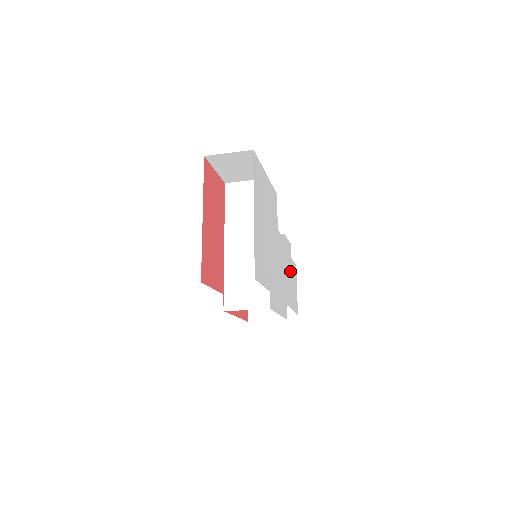
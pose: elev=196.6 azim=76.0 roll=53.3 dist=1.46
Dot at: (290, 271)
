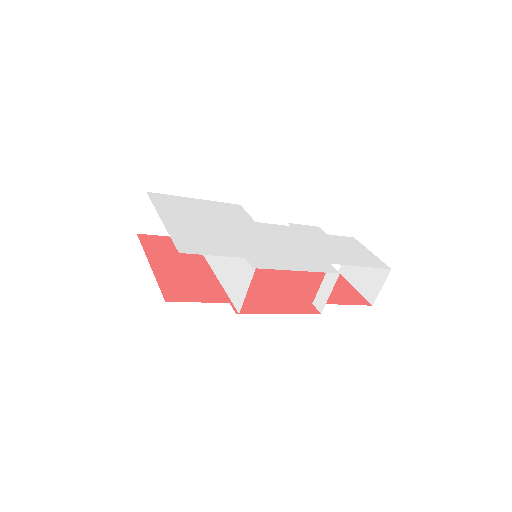
Dot at: (329, 243)
